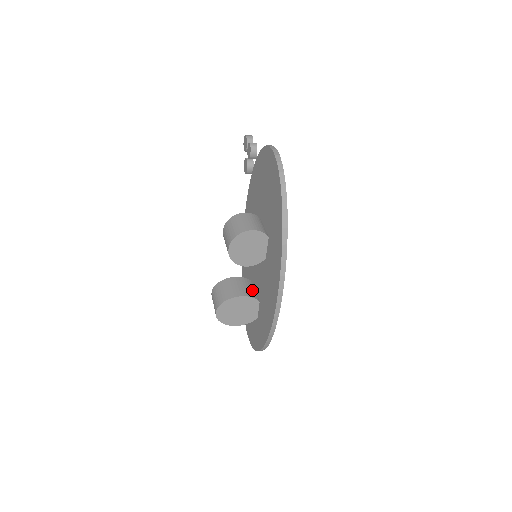
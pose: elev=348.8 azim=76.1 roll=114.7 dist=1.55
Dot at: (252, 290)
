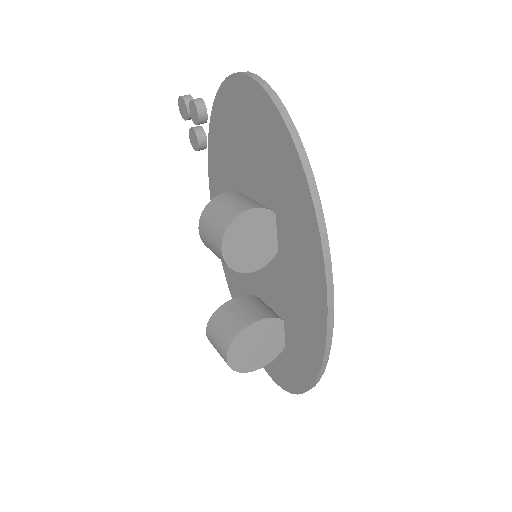
Dot at: (265, 308)
